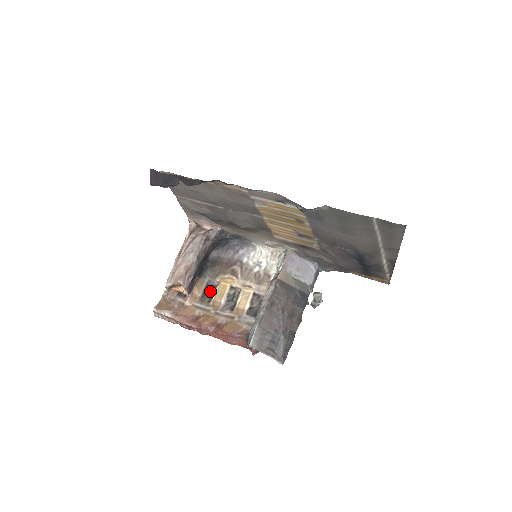
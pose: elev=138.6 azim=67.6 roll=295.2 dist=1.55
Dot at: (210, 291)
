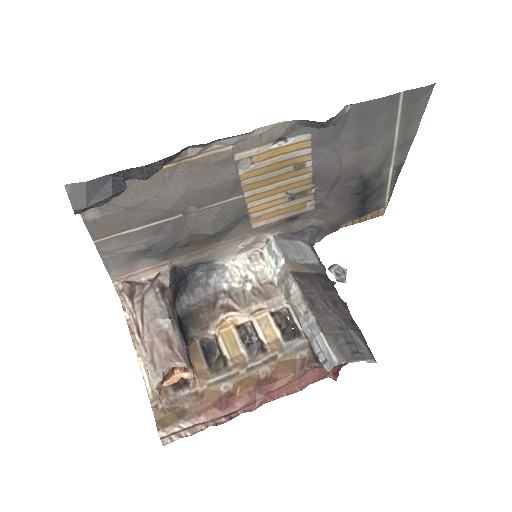
Dot at: (213, 353)
